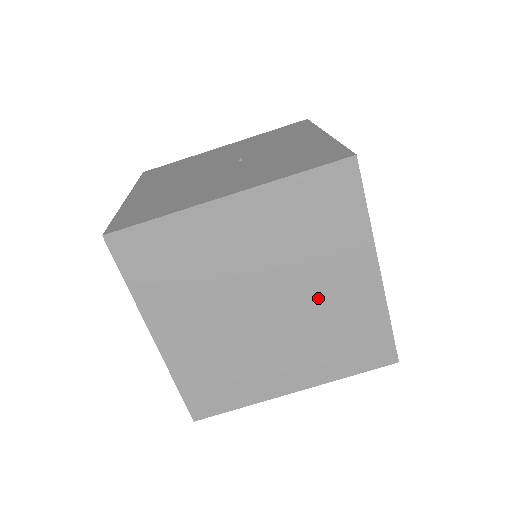
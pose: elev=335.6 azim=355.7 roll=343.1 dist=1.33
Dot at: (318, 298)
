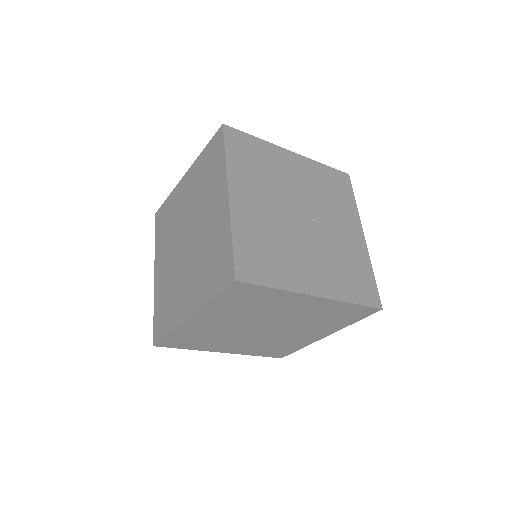
Dot at: (289, 334)
